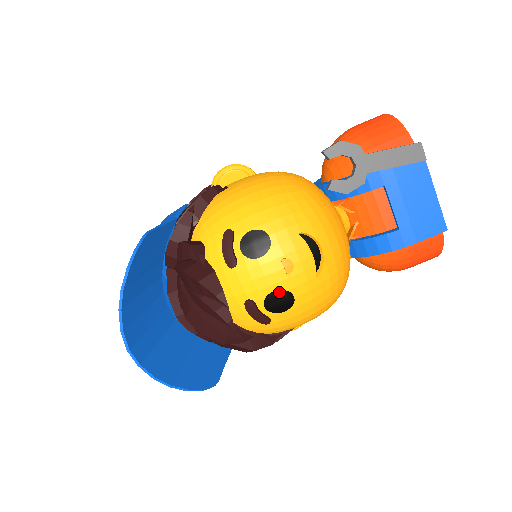
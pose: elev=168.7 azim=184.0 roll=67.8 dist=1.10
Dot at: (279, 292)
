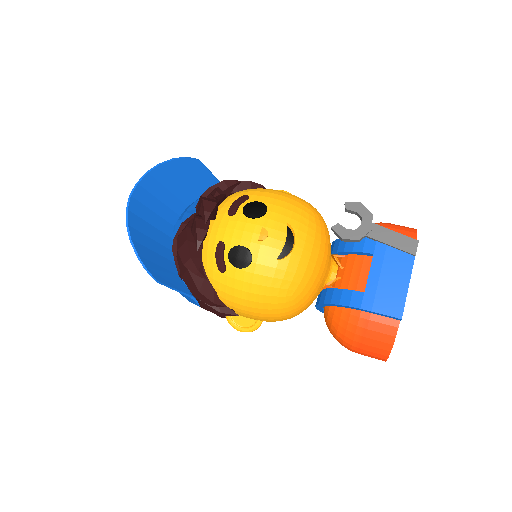
Dot at: (245, 248)
